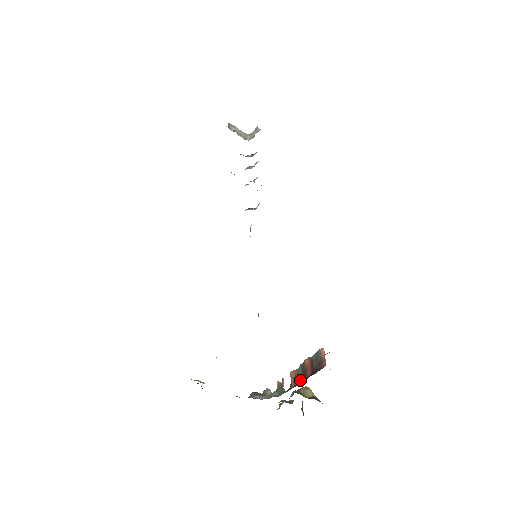
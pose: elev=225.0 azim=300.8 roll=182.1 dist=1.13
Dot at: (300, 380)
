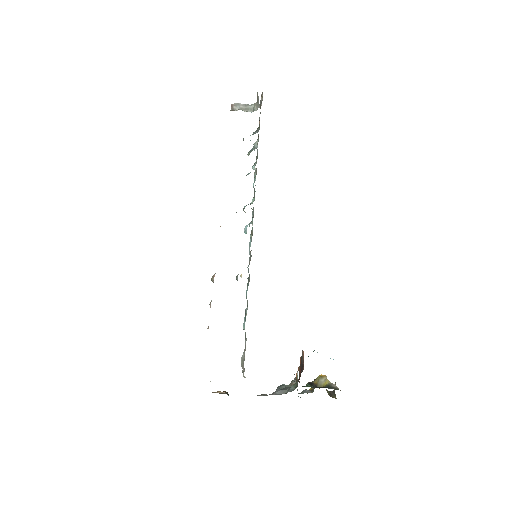
Dot at: (299, 378)
